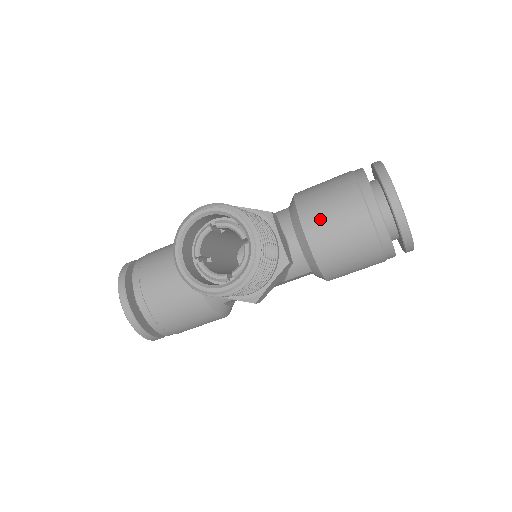
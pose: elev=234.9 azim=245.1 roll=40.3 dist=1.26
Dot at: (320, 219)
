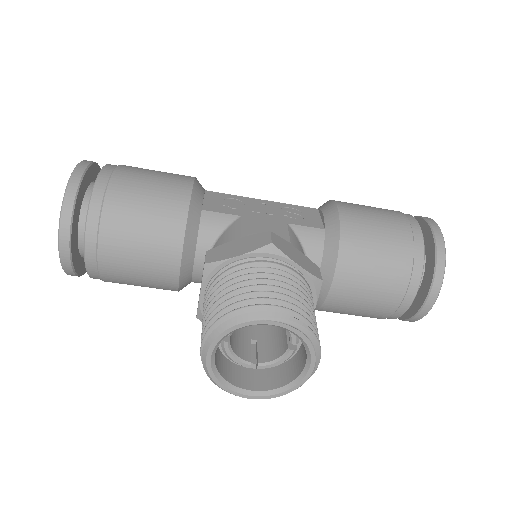
Dot at: (355, 284)
